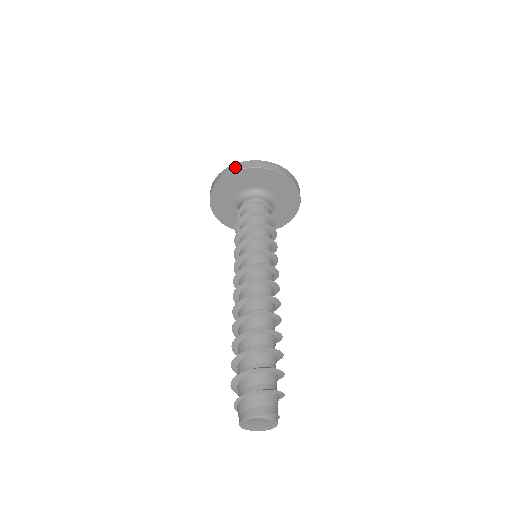
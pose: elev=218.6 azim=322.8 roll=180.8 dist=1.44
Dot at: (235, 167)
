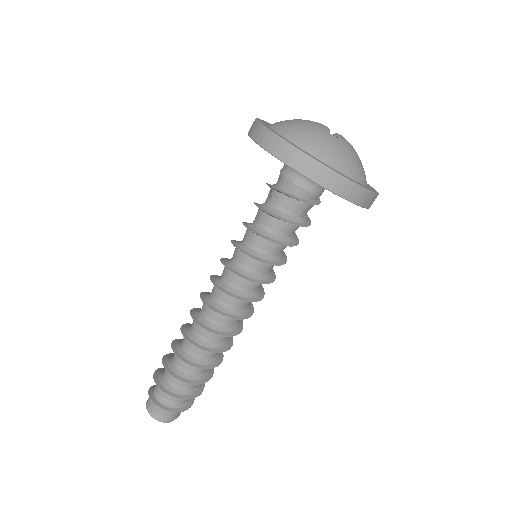
Dot at: (334, 183)
